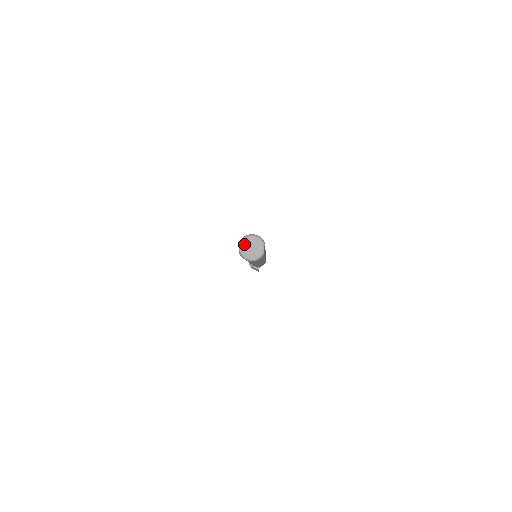
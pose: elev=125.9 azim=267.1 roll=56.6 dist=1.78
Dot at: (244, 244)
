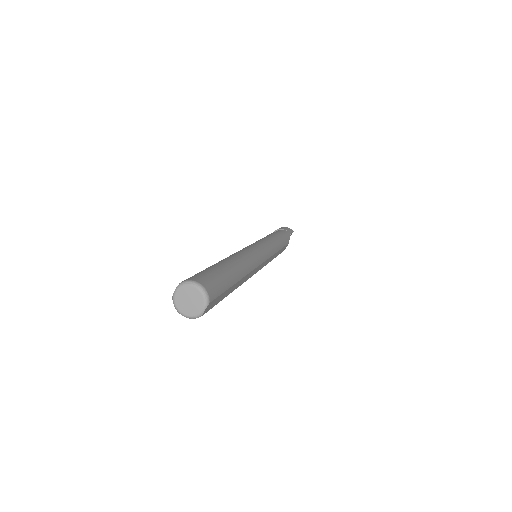
Dot at: (182, 291)
